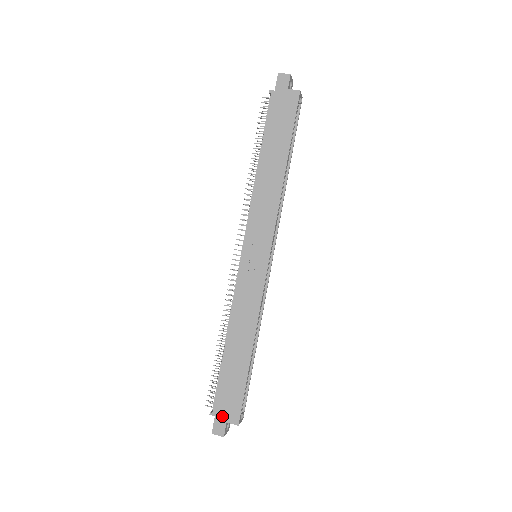
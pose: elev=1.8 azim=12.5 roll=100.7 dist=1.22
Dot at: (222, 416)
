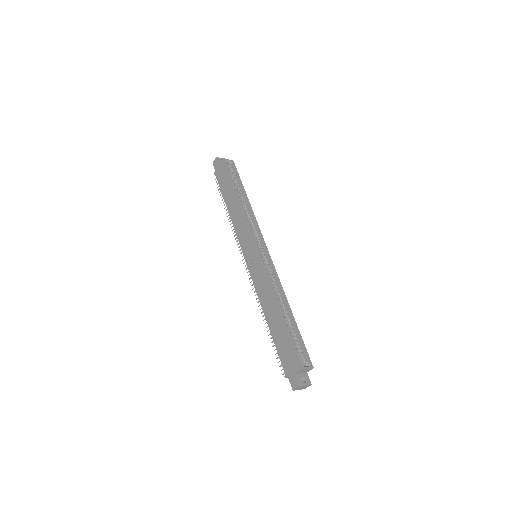
Dot at: (290, 372)
